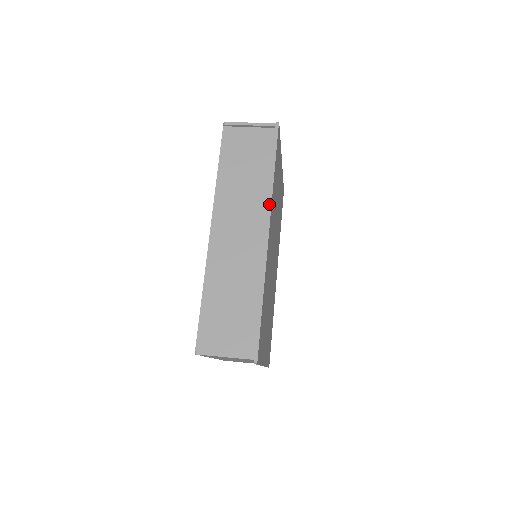
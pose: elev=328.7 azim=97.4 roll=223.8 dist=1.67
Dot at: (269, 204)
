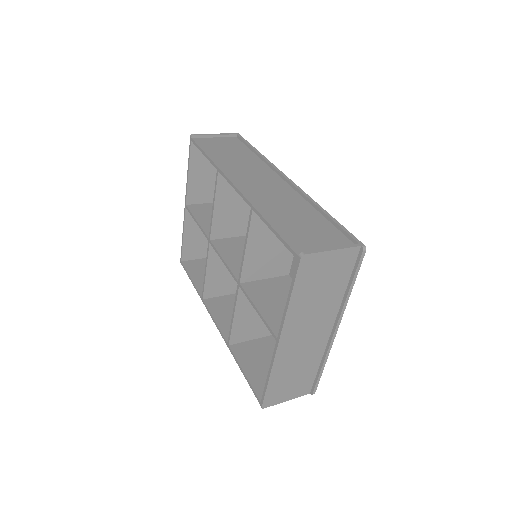
Dot at: (272, 165)
